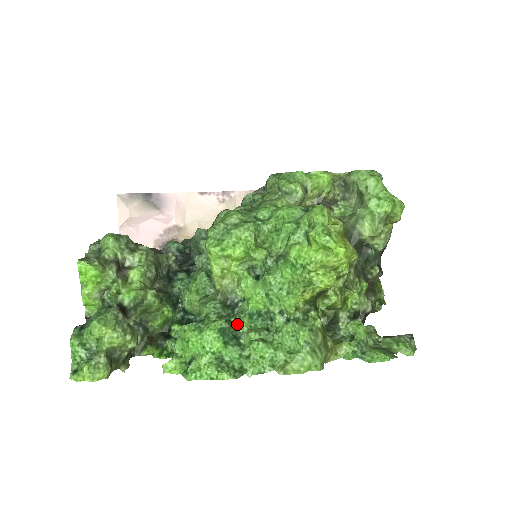
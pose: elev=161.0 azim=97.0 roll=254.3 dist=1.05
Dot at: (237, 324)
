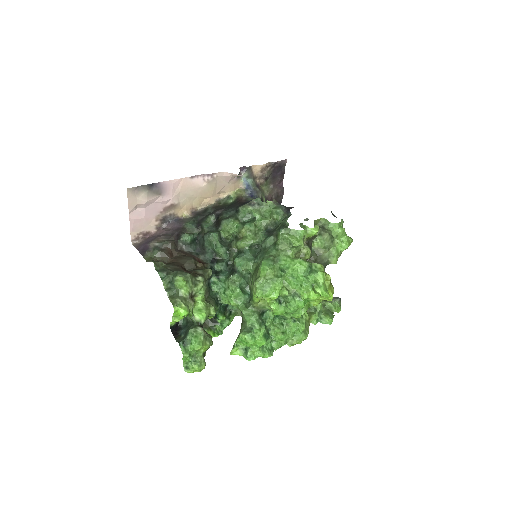
Dot at: (268, 326)
